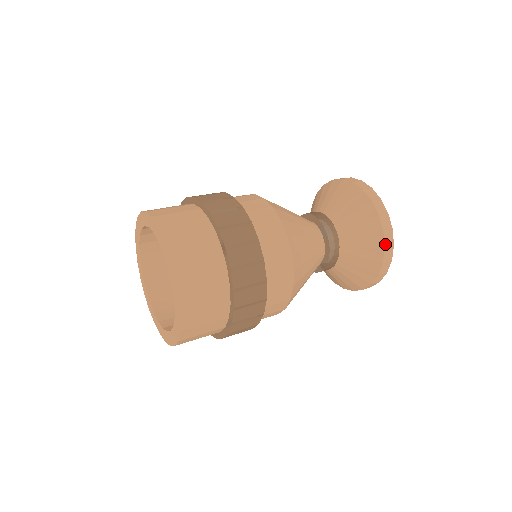
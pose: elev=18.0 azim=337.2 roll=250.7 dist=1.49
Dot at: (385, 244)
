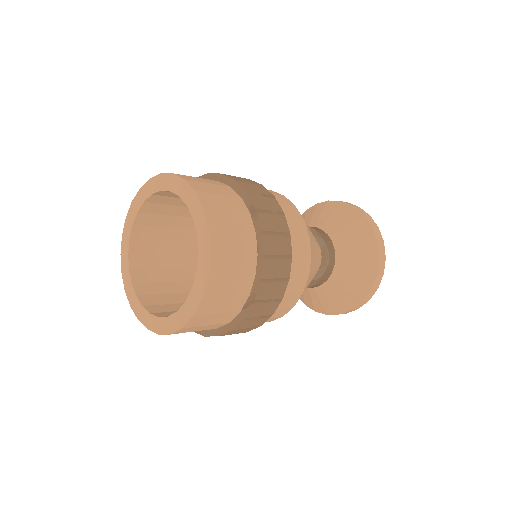
Dot at: (379, 255)
